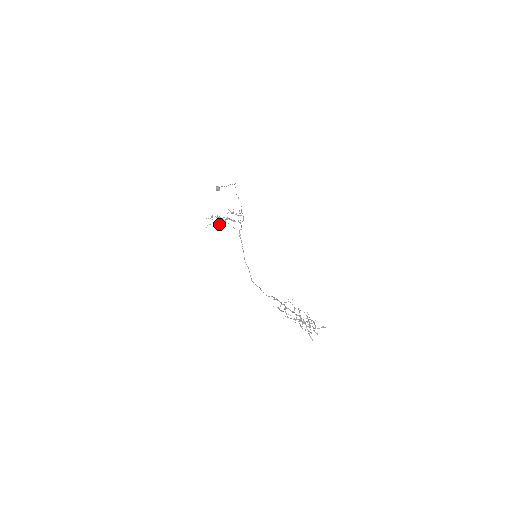
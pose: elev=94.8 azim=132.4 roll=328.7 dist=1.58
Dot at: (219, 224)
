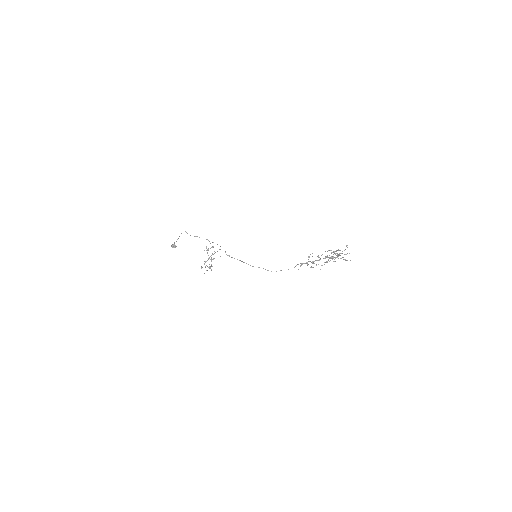
Dot at: (210, 266)
